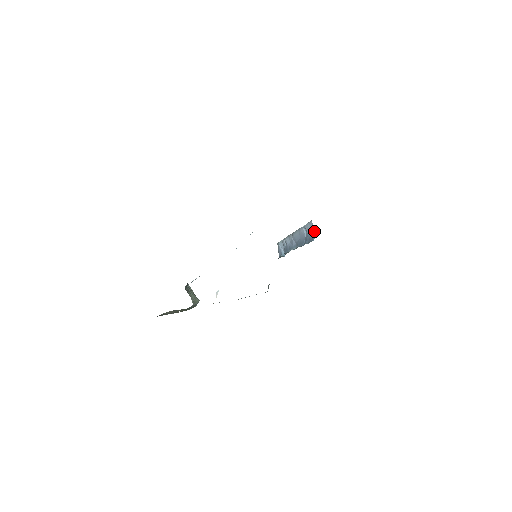
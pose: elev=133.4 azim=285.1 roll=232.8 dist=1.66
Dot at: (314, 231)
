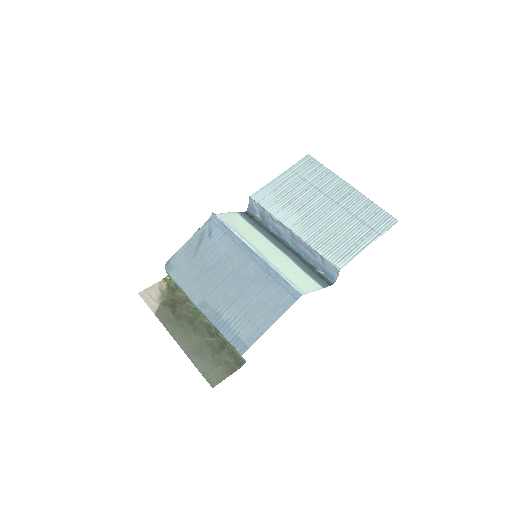
Dot at: (337, 276)
